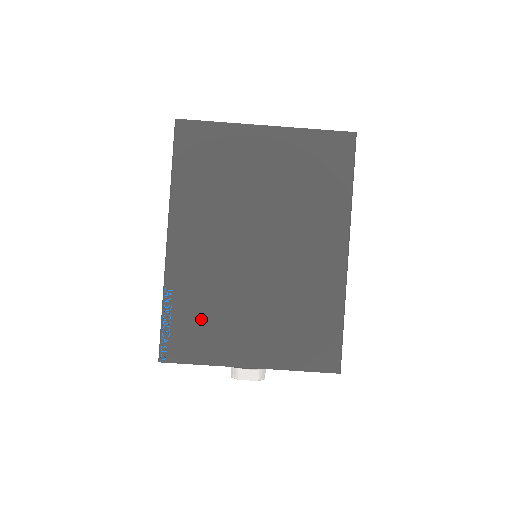
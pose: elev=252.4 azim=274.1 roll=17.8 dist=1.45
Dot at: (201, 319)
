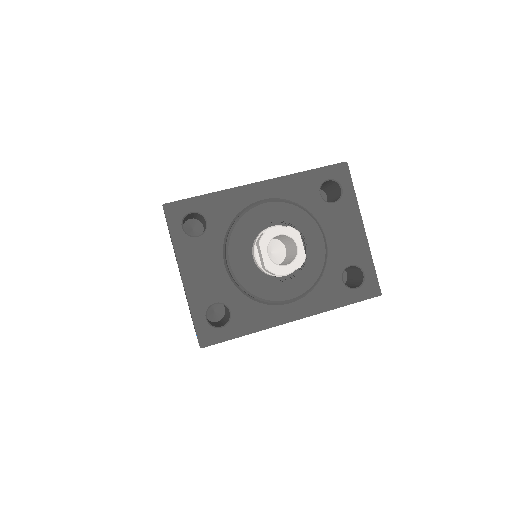
Dot at: occluded
